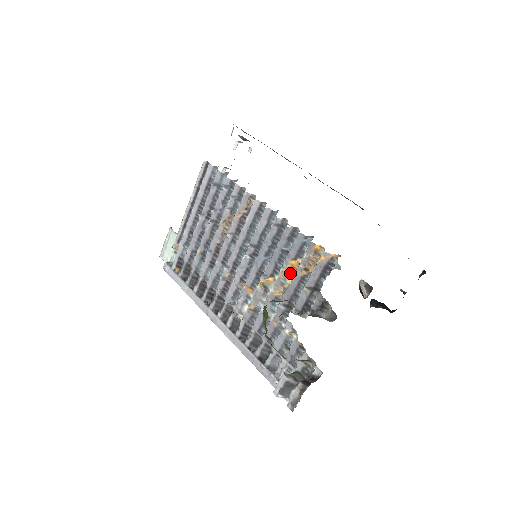
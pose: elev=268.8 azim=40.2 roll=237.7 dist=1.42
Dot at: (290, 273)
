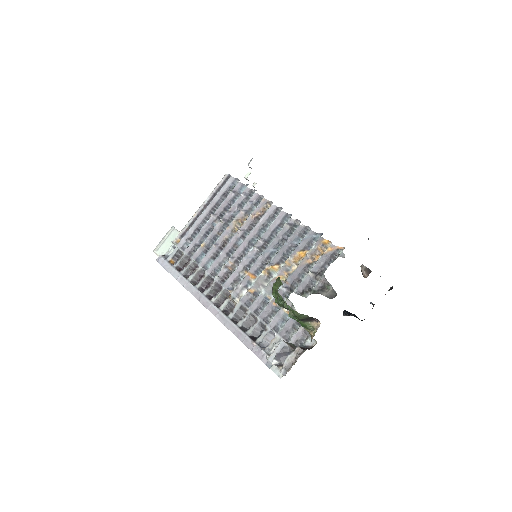
Dot at: (296, 262)
